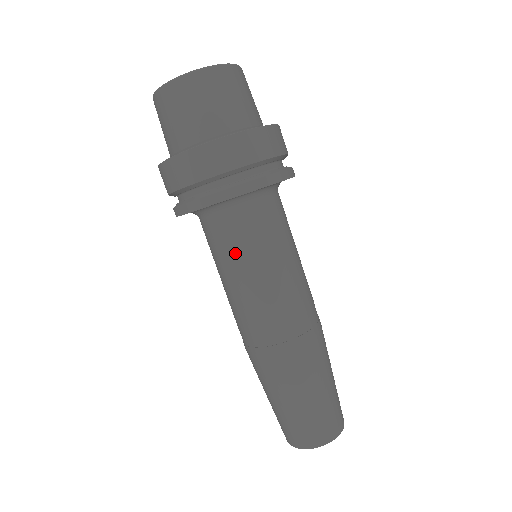
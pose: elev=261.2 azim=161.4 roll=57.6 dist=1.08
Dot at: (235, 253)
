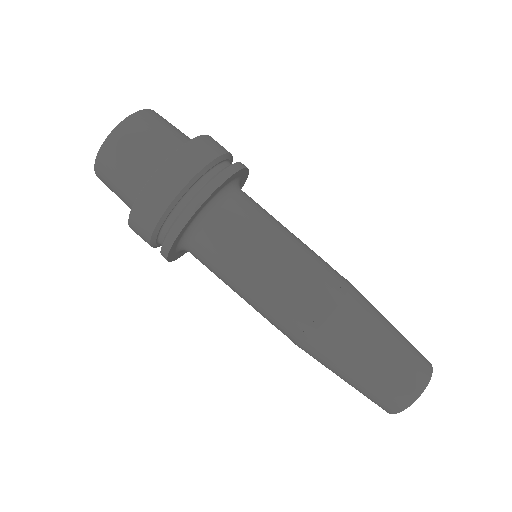
Dot at: (254, 232)
